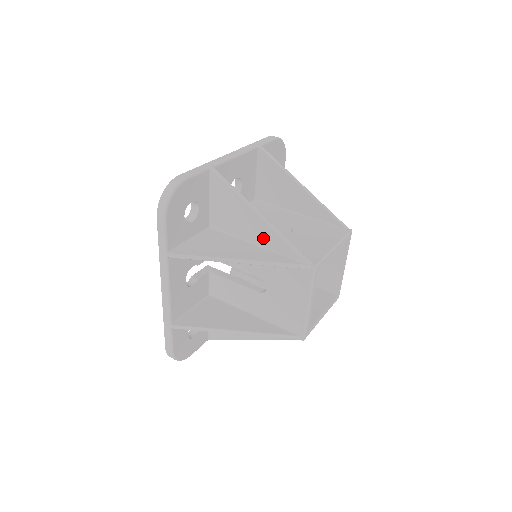
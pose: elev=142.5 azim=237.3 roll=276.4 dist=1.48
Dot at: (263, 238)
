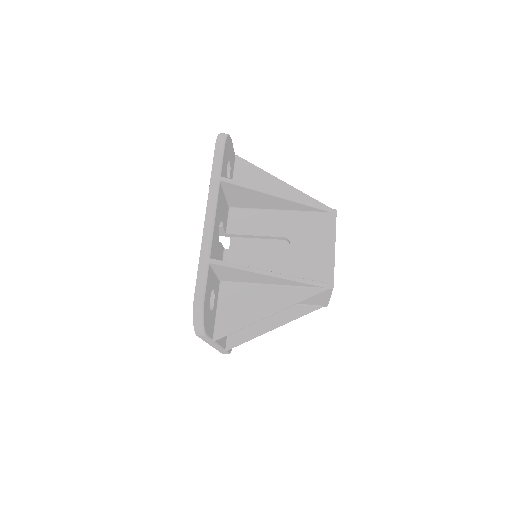
Dot at: occluded
